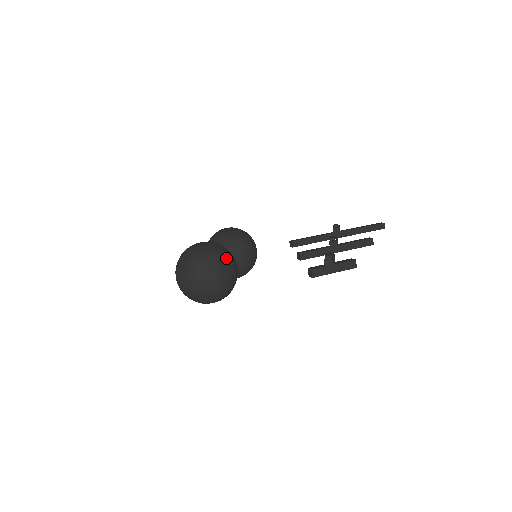
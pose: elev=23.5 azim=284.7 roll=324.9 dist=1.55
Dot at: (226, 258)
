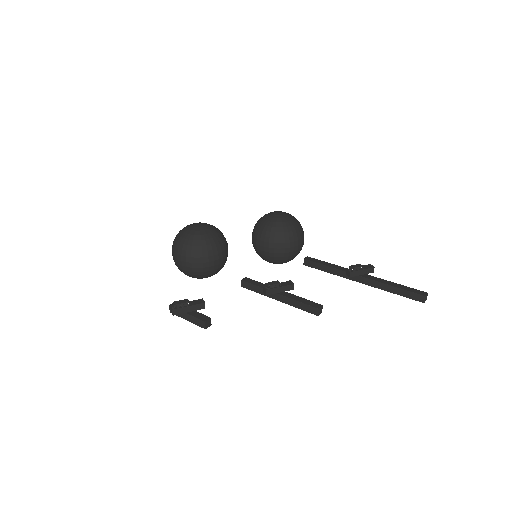
Dot at: (198, 249)
